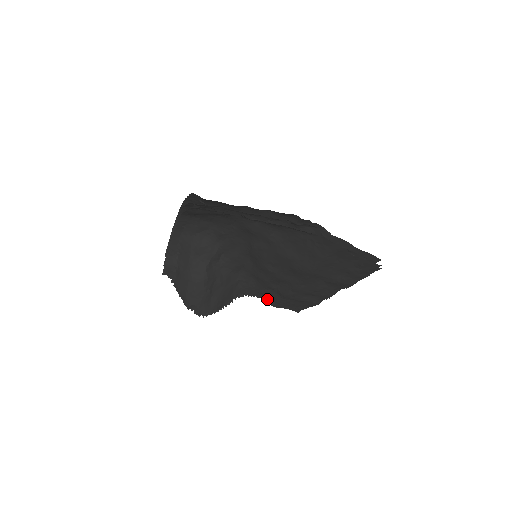
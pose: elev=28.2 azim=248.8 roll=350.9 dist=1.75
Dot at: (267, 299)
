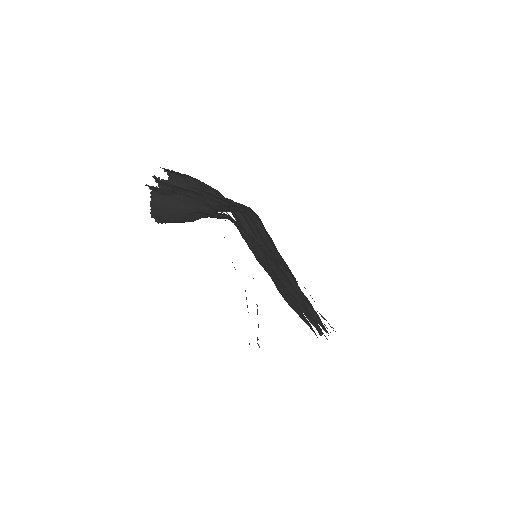
Dot at: occluded
